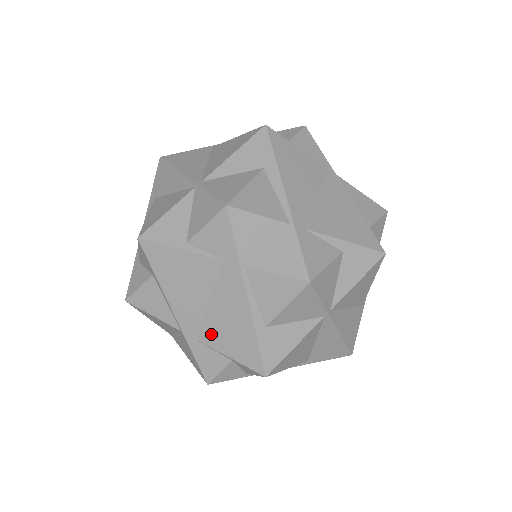
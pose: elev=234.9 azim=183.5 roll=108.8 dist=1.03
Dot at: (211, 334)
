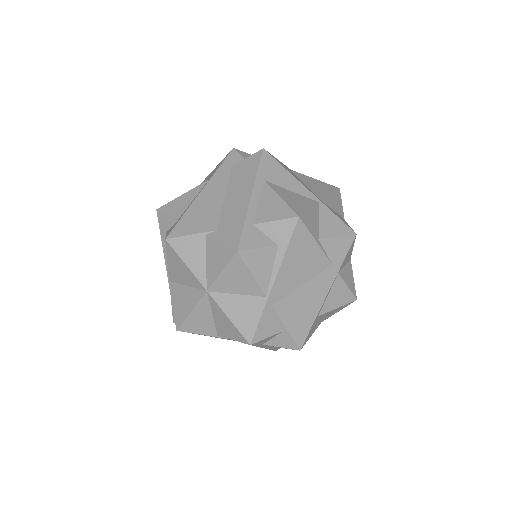
Dot at: (287, 308)
